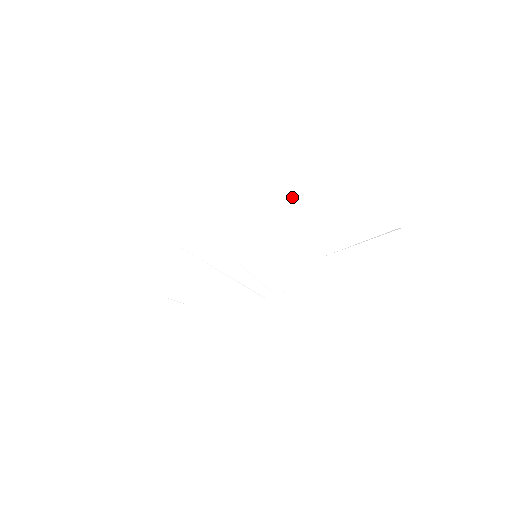
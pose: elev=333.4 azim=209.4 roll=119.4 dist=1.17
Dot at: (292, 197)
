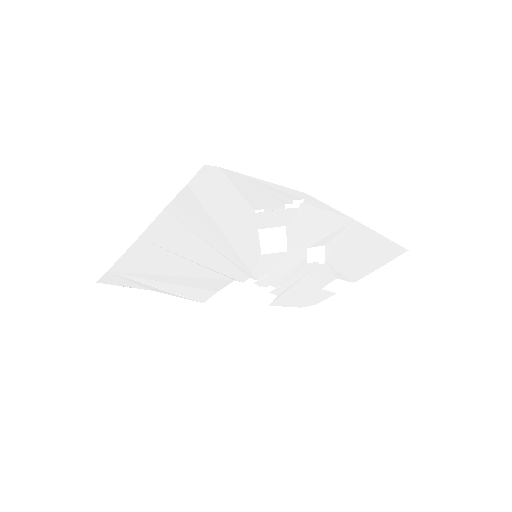
Dot at: (334, 221)
